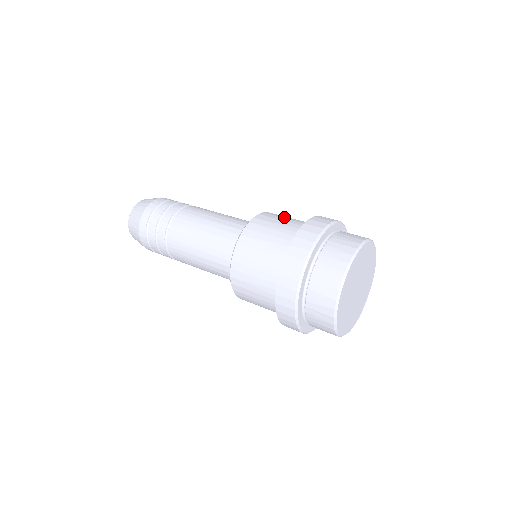
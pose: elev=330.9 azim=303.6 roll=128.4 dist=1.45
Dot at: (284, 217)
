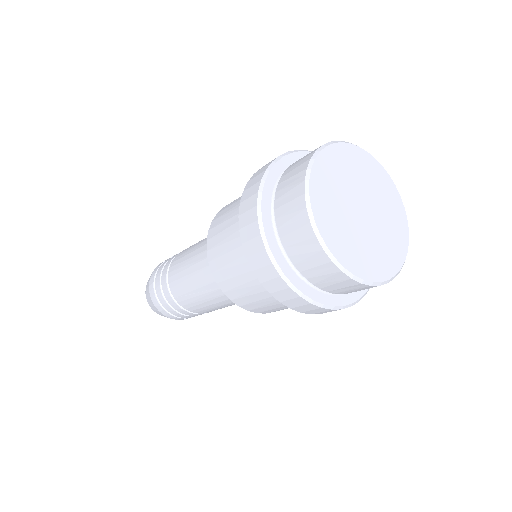
Dot at: occluded
